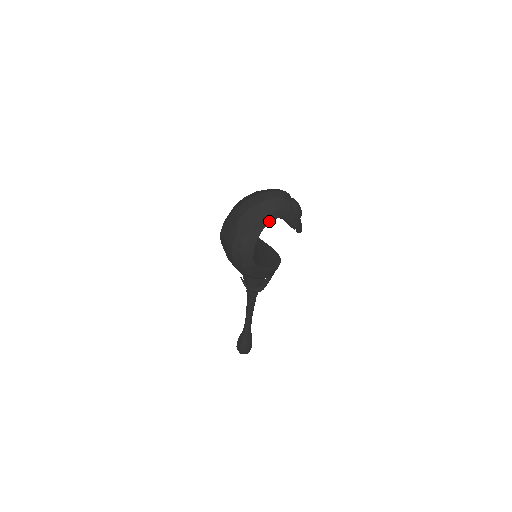
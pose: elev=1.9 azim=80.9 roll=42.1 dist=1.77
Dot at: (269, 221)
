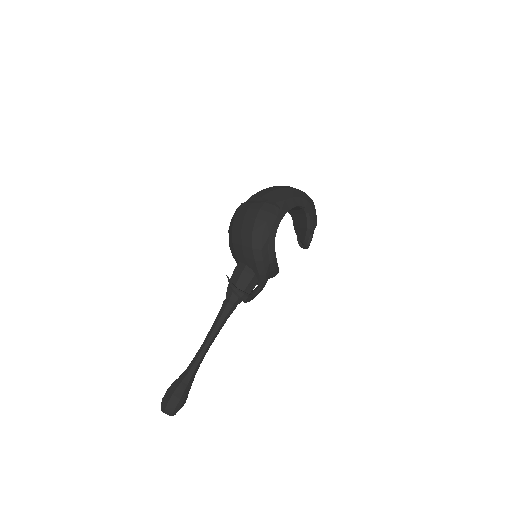
Dot at: (300, 204)
